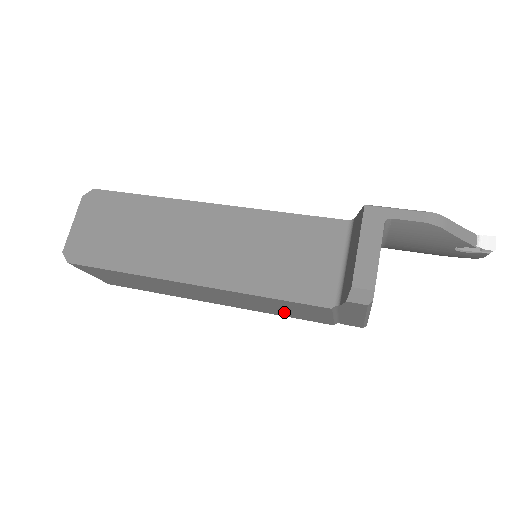
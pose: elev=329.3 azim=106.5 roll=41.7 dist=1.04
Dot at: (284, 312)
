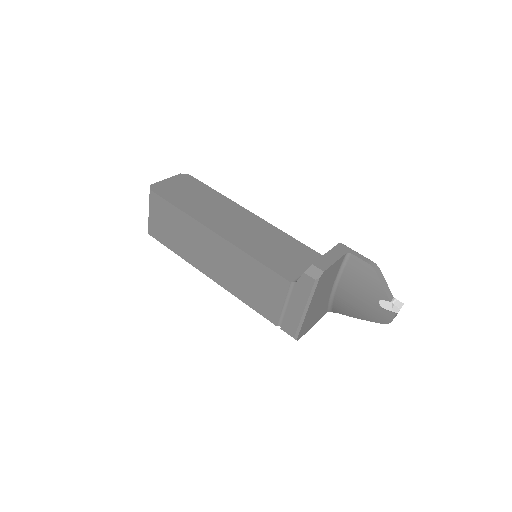
Dot at: (252, 294)
